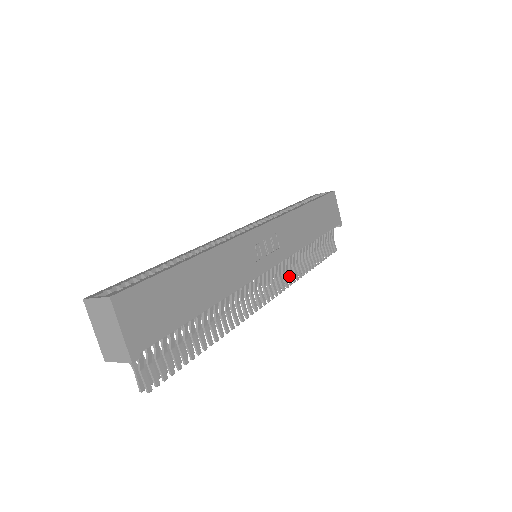
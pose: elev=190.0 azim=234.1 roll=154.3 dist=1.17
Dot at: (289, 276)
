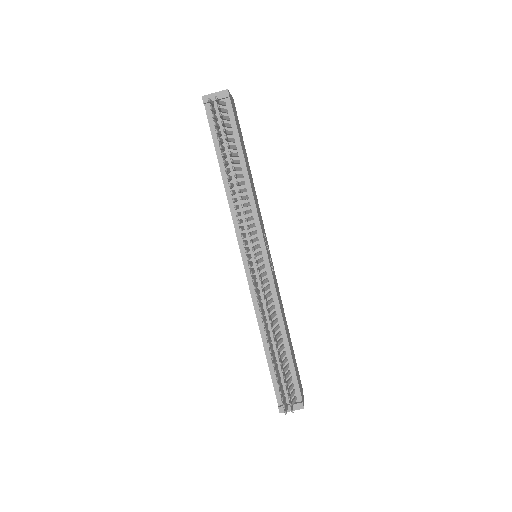
Dot at: (266, 299)
